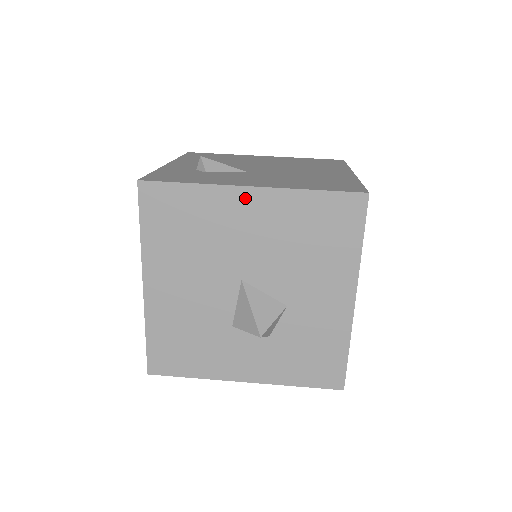
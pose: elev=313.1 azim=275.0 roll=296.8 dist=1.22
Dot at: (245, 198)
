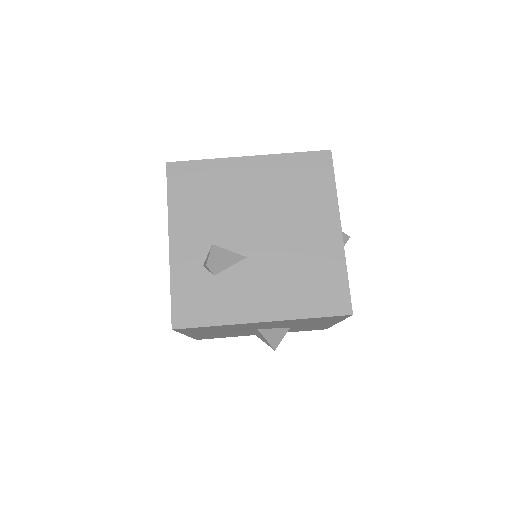
Dot at: (258, 323)
